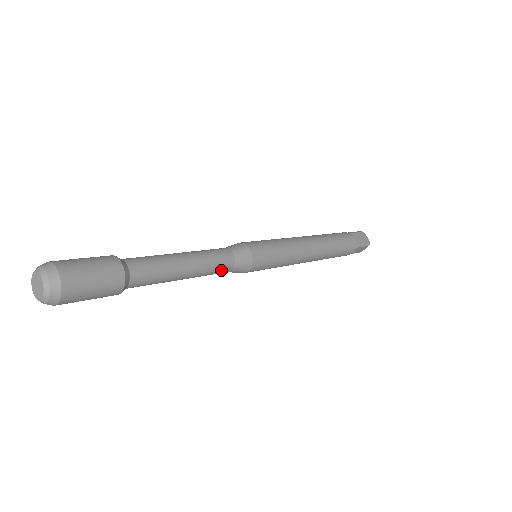
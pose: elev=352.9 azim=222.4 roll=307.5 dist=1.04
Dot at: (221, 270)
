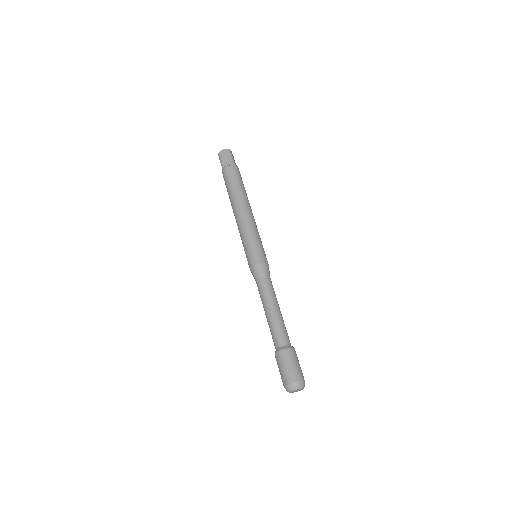
Dot at: occluded
